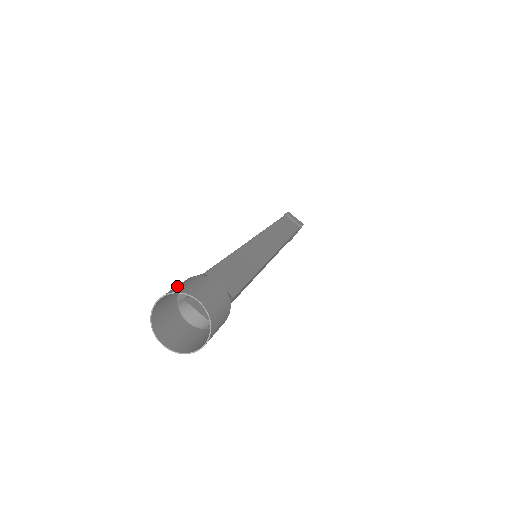
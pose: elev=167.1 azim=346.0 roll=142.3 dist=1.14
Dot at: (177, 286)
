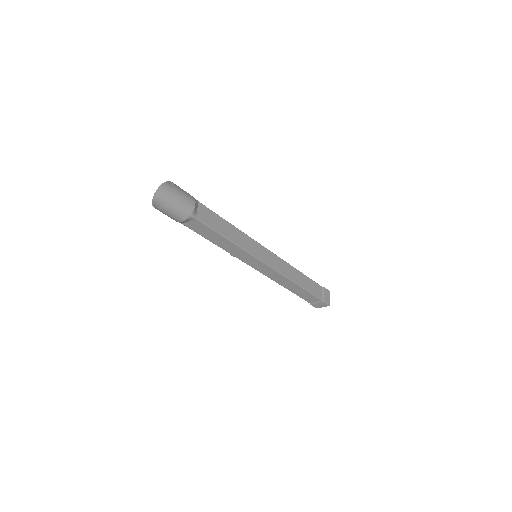
Dot at: occluded
